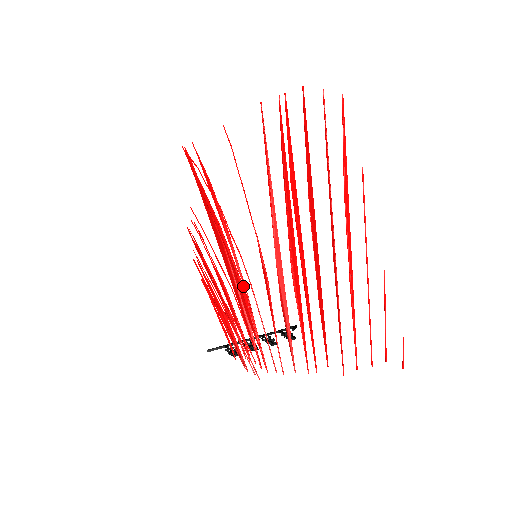
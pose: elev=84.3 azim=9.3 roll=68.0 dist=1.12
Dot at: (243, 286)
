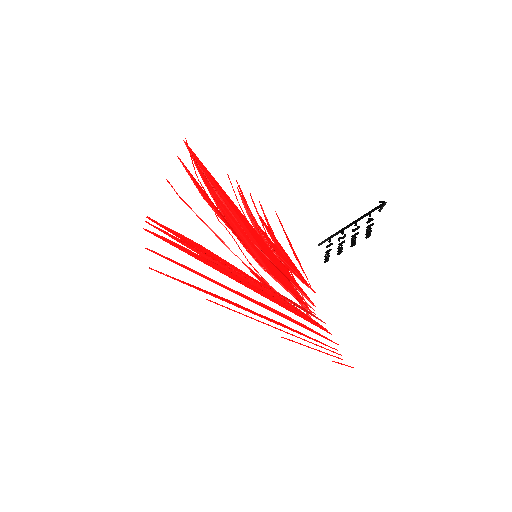
Dot at: (265, 271)
